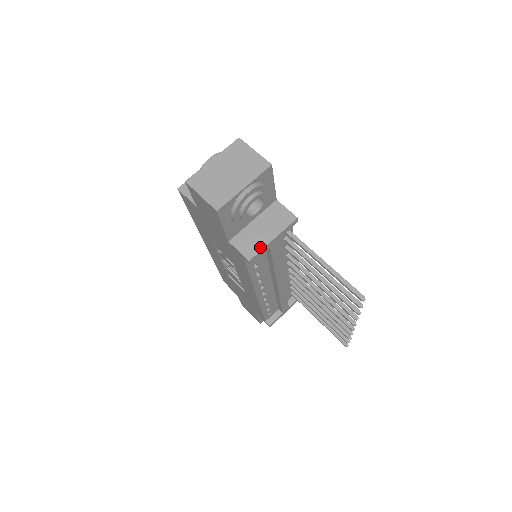
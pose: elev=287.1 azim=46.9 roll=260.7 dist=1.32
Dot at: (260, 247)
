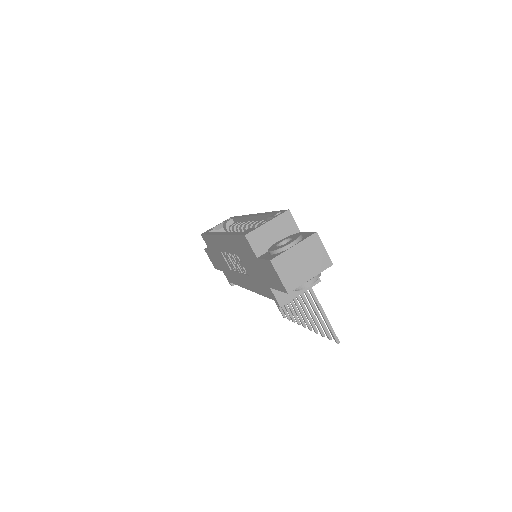
Dot at: (291, 298)
